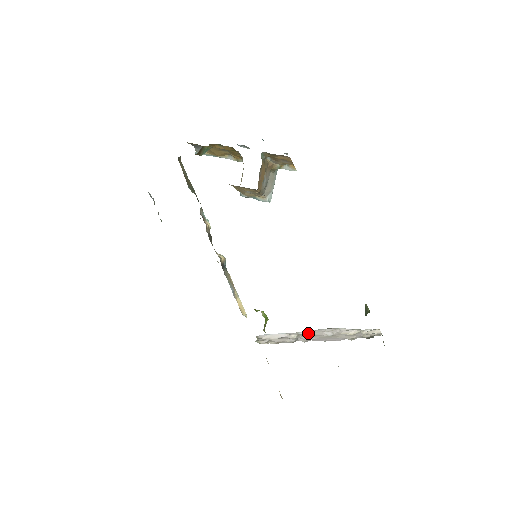
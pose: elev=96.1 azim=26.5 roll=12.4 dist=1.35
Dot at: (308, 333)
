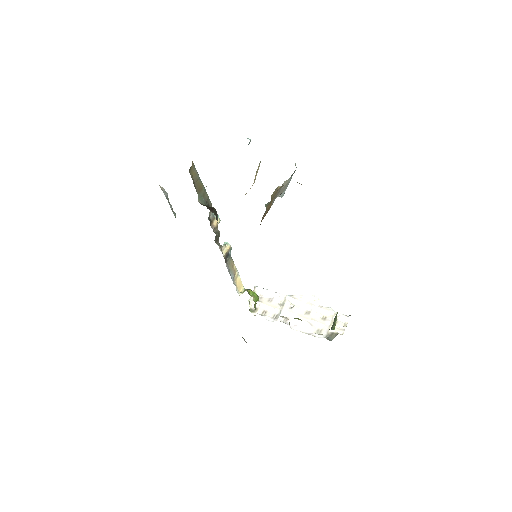
Dot at: (293, 301)
